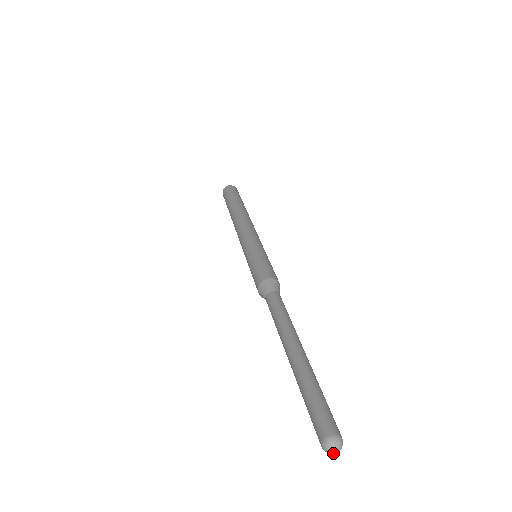
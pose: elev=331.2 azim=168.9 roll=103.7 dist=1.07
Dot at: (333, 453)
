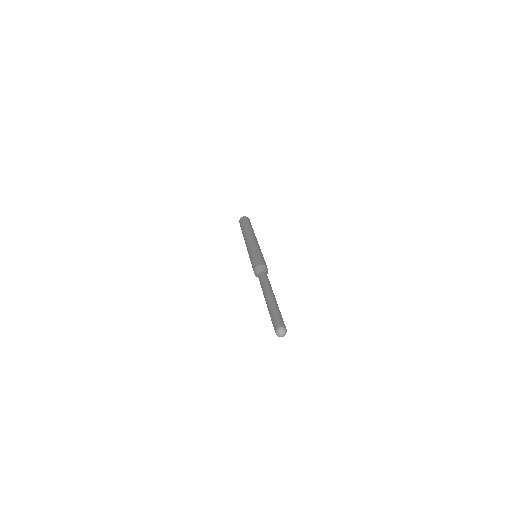
Dot at: (280, 335)
